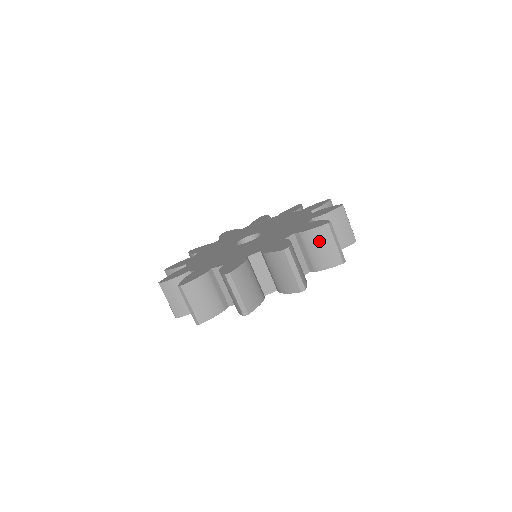
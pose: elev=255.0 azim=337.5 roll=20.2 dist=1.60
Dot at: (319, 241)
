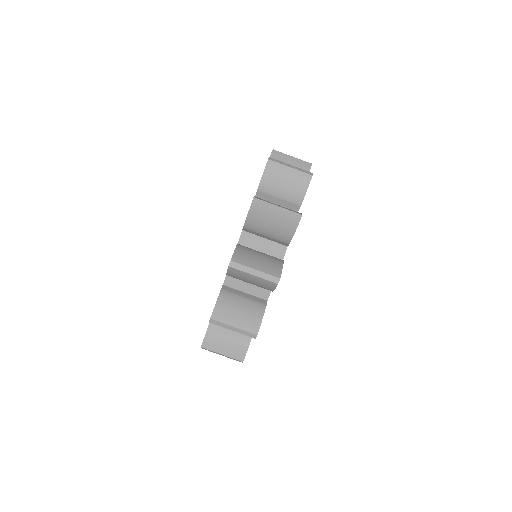
Dot at: (262, 222)
